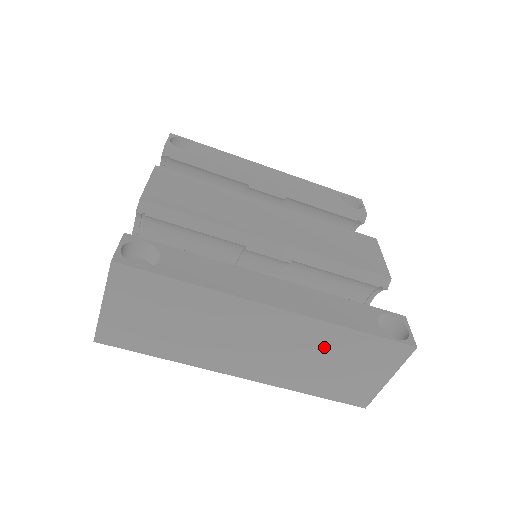
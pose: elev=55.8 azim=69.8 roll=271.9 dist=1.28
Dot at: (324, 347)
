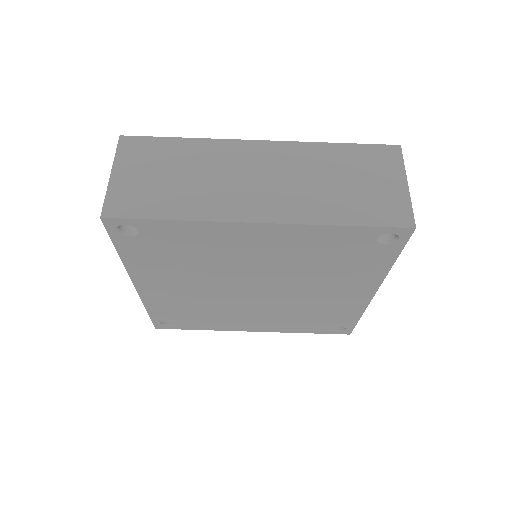
Dot at: (322, 166)
